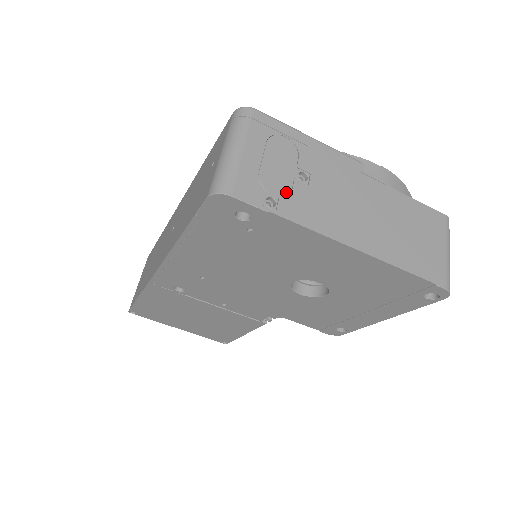
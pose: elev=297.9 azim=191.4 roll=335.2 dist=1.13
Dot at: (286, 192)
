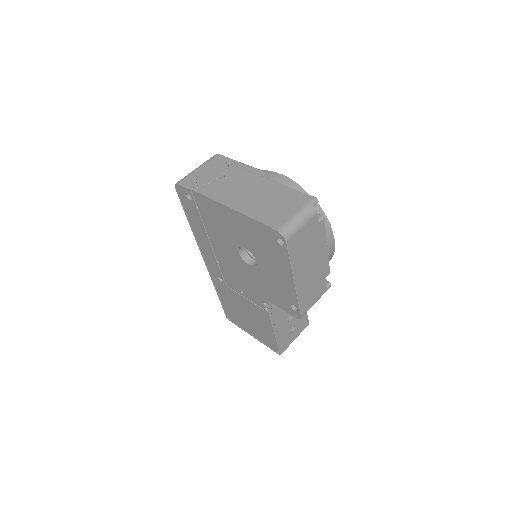
Dot at: (207, 183)
